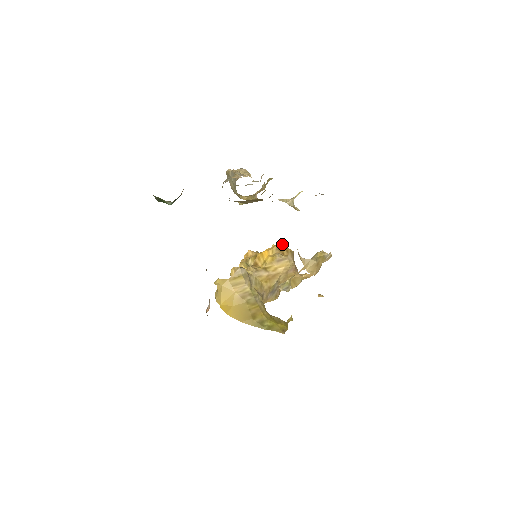
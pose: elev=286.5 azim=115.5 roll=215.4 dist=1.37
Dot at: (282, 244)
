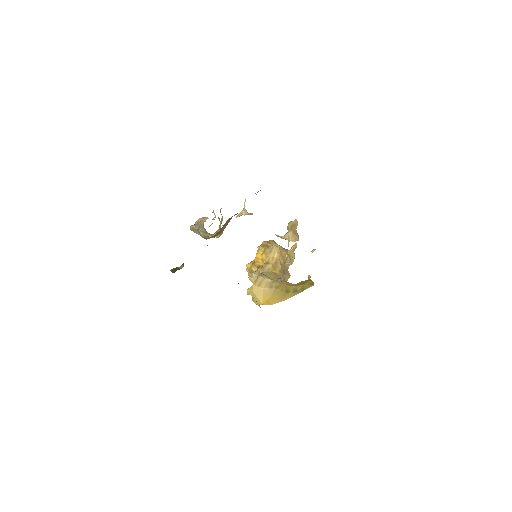
Dot at: (262, 242)
